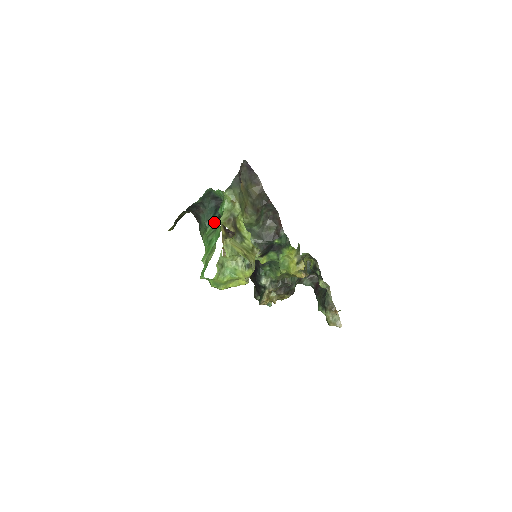
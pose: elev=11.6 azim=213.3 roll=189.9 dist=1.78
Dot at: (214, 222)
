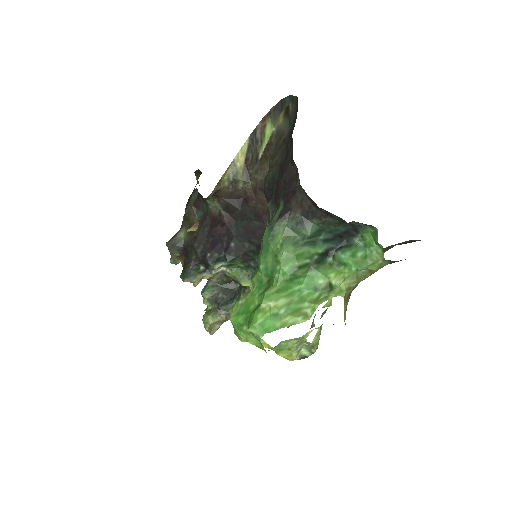
Dot at: (317, 248)
